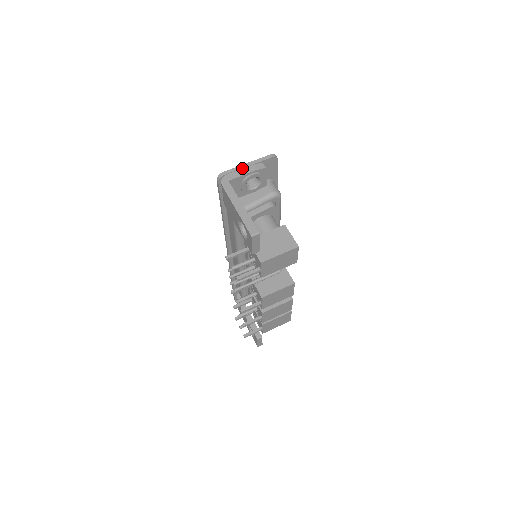
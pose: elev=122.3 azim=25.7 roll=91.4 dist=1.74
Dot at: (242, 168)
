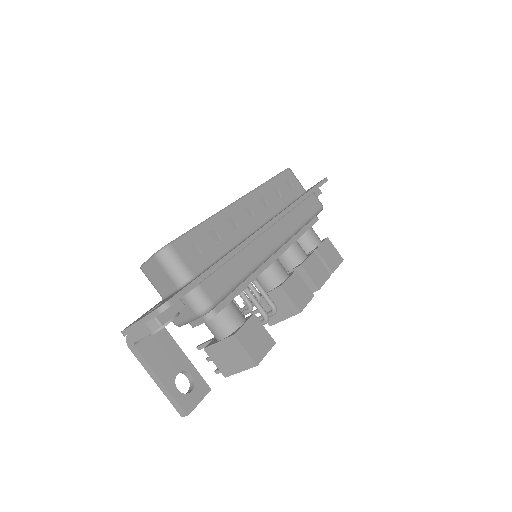
Dot at: (136, 328)
